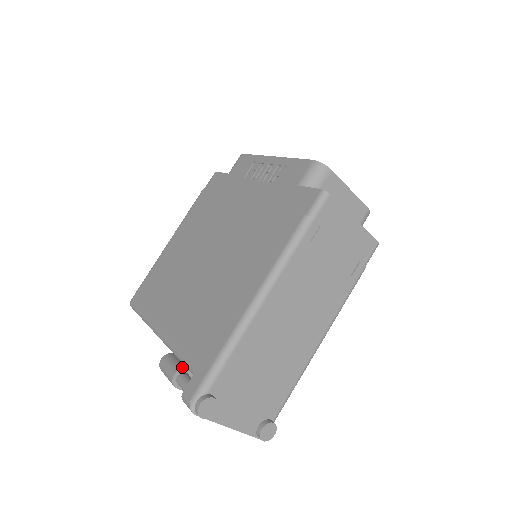
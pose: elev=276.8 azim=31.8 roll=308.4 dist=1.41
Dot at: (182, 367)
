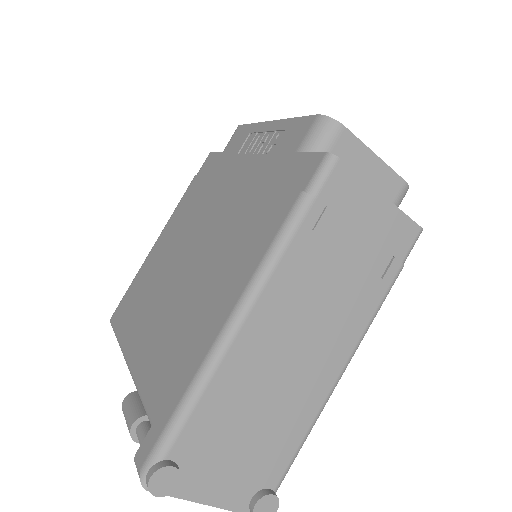
Dot at: (144, 413)
